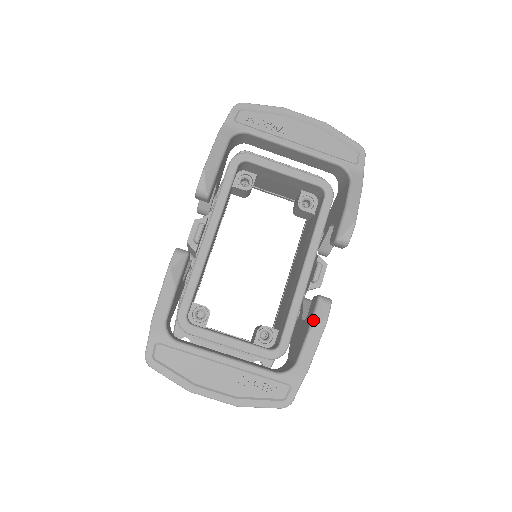
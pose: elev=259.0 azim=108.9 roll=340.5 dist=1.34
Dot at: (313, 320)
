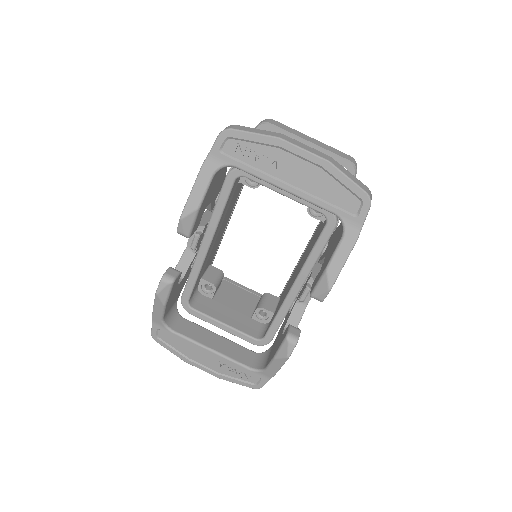
Dot at: (278, 352)
